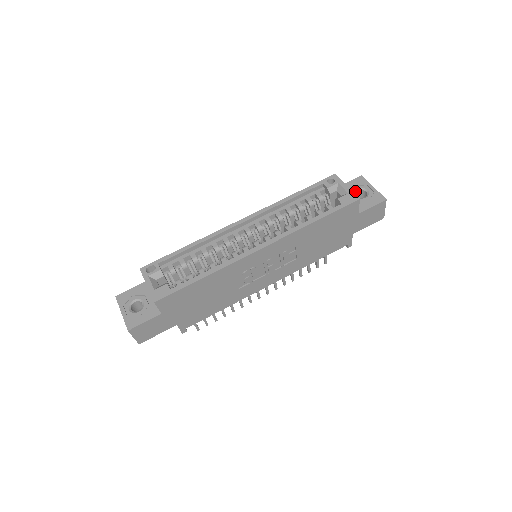
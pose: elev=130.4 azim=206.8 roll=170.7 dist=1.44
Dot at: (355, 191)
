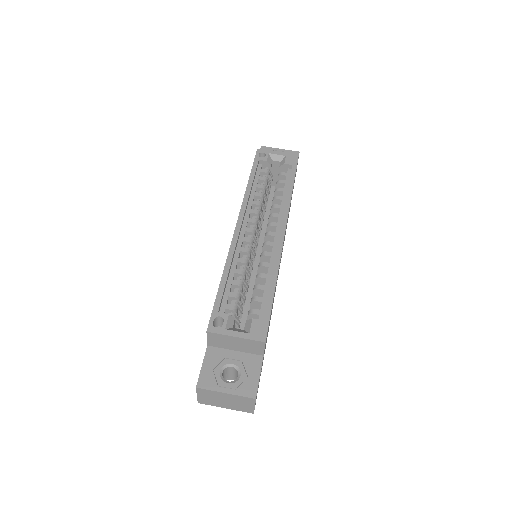
Dot at: occluded
